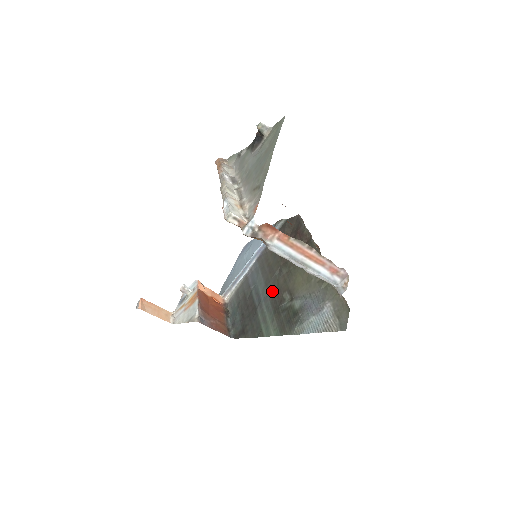
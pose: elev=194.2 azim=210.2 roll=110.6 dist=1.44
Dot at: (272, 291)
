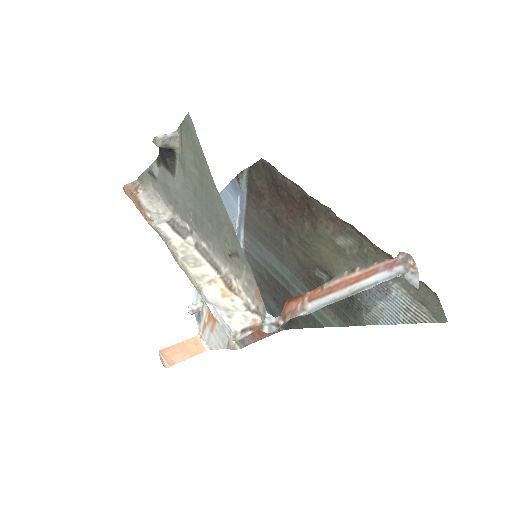
Dot at: (295, 269)
